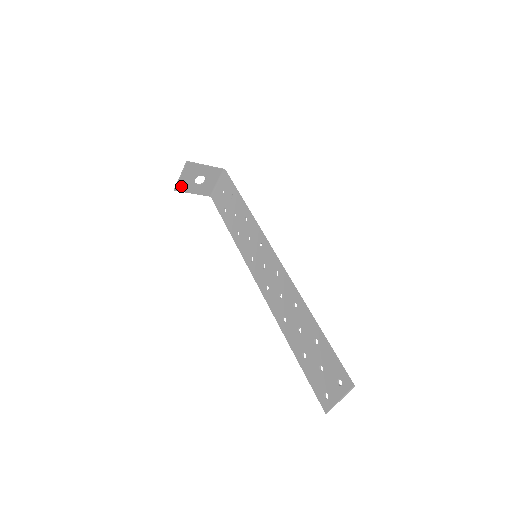
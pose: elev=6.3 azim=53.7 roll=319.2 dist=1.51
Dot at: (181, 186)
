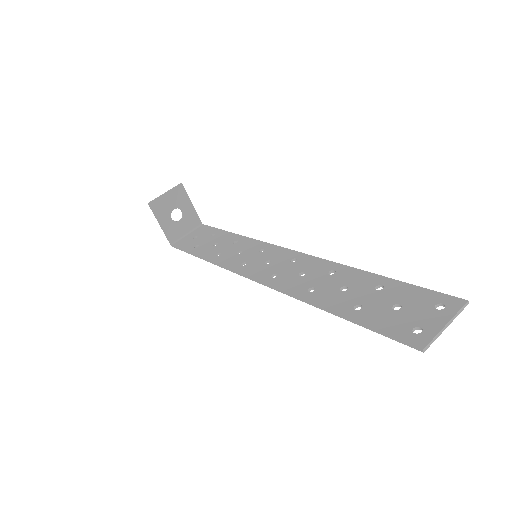
Dot at: (157, 204)
